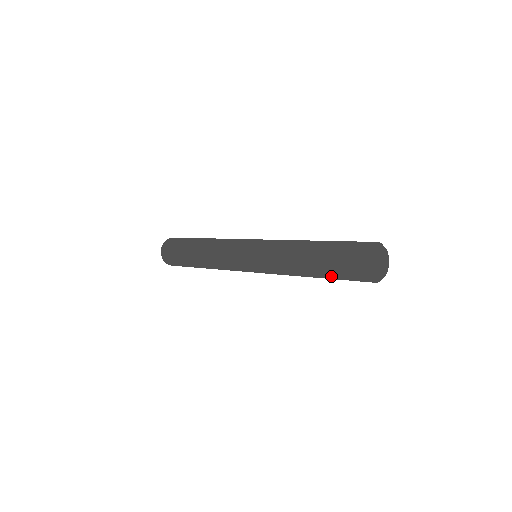
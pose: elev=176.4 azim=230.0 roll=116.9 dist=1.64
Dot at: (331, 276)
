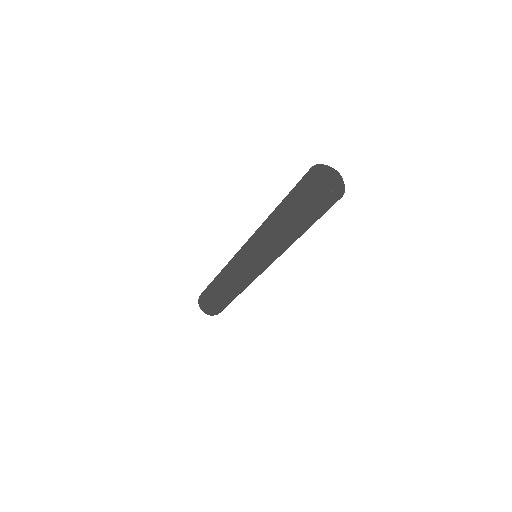
Dot at: (290, 213)
